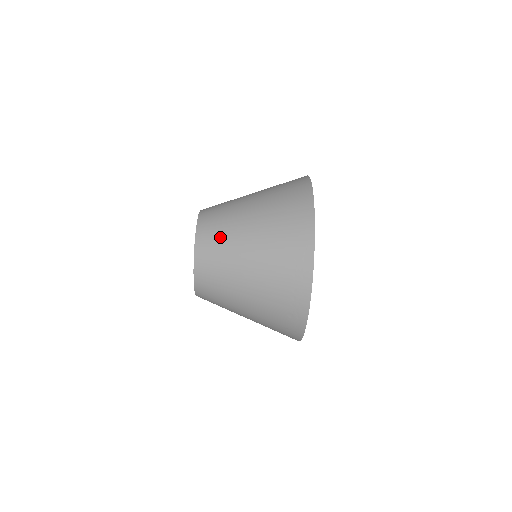
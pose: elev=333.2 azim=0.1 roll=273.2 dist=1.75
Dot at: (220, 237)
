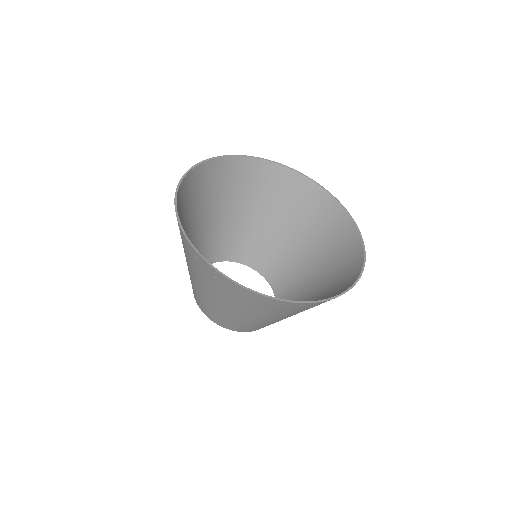
Dot at: occluded
